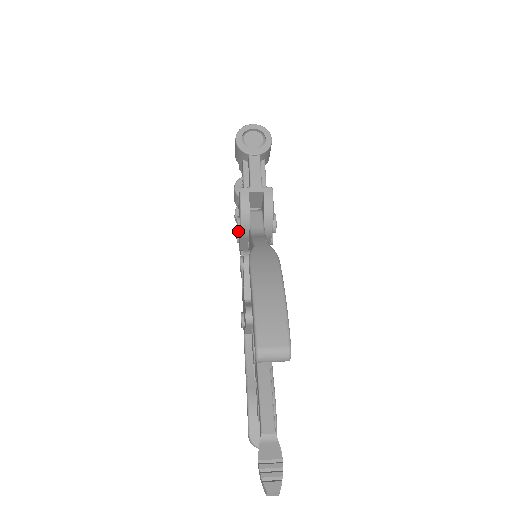
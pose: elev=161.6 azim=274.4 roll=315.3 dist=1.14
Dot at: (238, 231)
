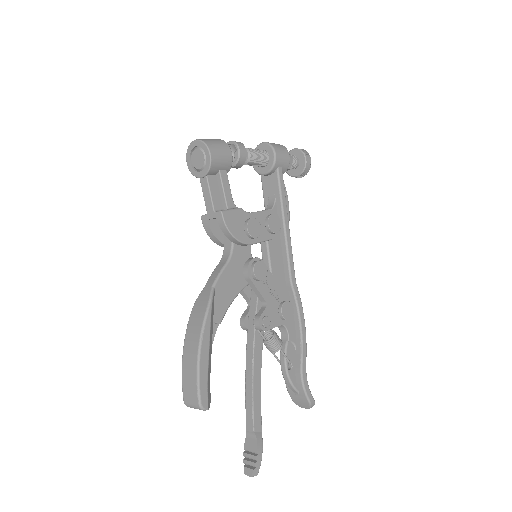
Dot at: occluded
